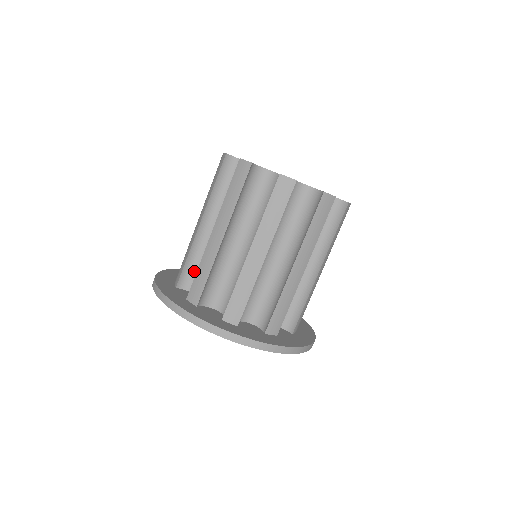
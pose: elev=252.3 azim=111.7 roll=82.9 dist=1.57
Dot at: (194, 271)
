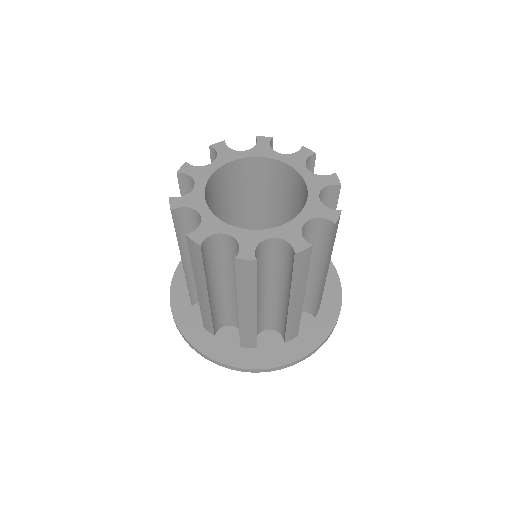
Dot at: occluded
